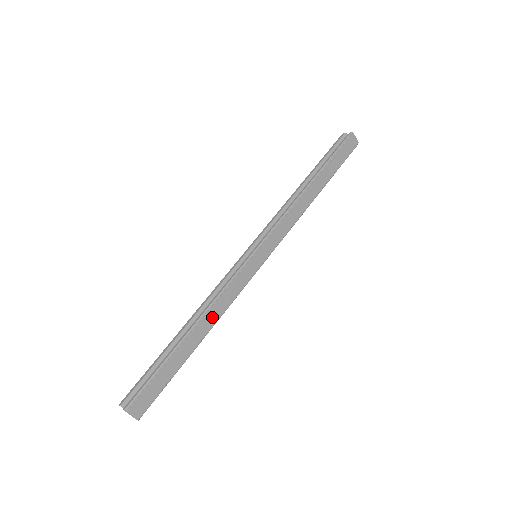
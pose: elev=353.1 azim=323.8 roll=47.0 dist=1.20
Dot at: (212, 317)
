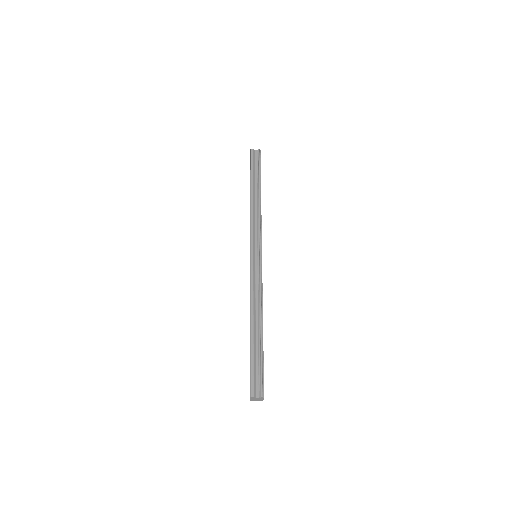
Dot at: occluded
